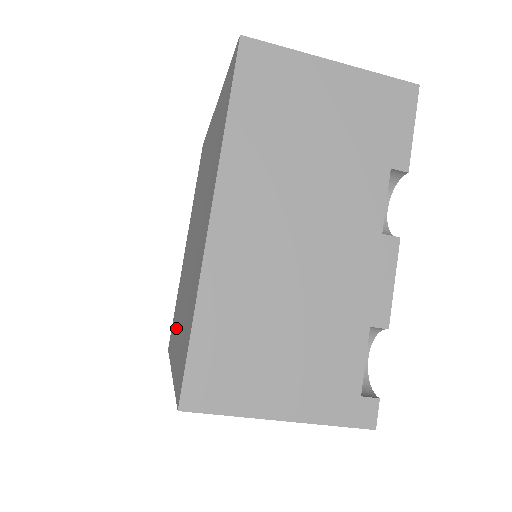
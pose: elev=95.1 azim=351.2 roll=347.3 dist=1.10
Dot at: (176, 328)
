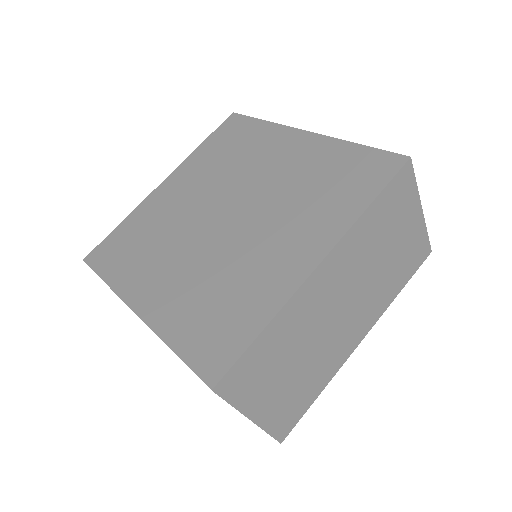
Dot at: (264, 275)
